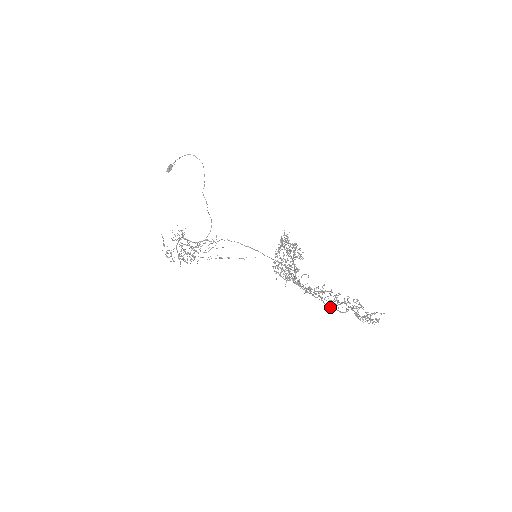
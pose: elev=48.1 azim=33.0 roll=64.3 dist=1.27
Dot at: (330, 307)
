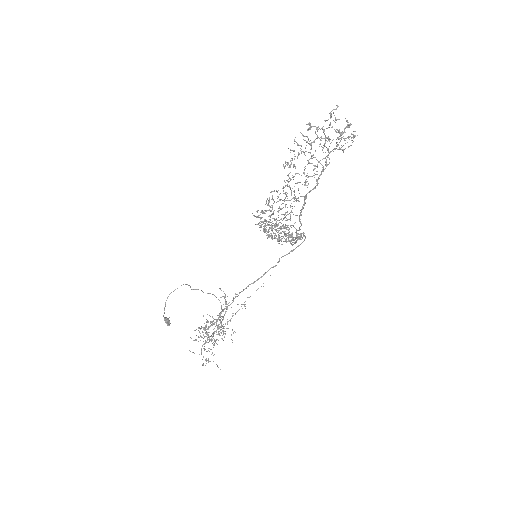
Dot at: occluded
